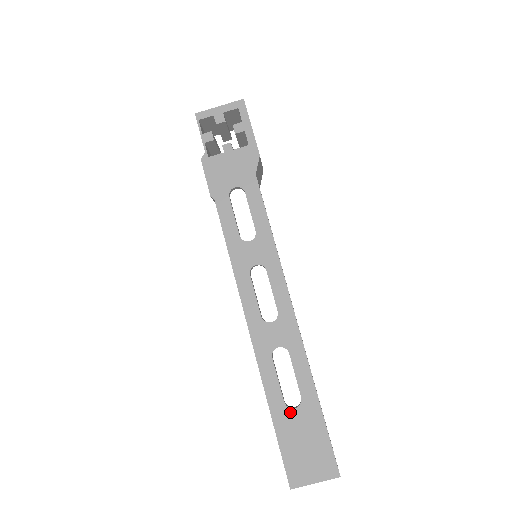
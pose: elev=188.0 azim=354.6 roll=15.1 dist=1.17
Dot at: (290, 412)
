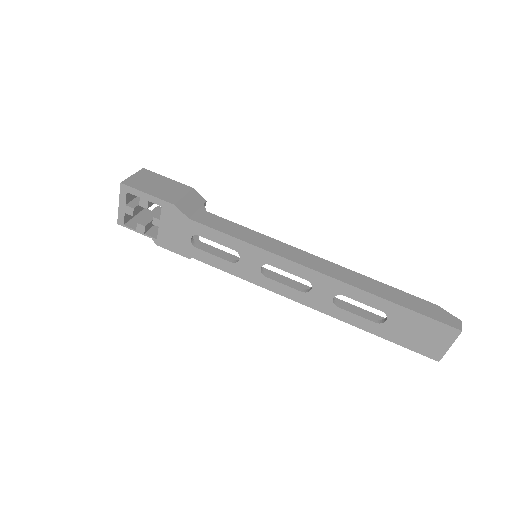
Dot at: (386, 325)
